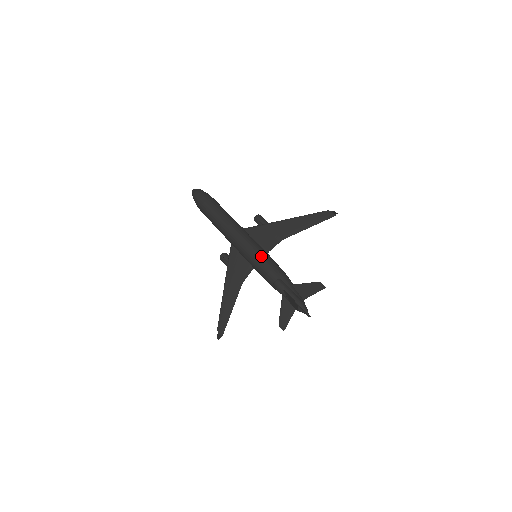
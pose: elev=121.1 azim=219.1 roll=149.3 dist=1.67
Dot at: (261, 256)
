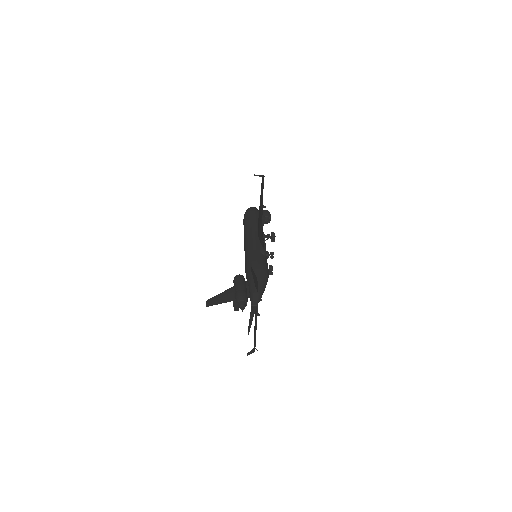
Dot at: (246, 255)
